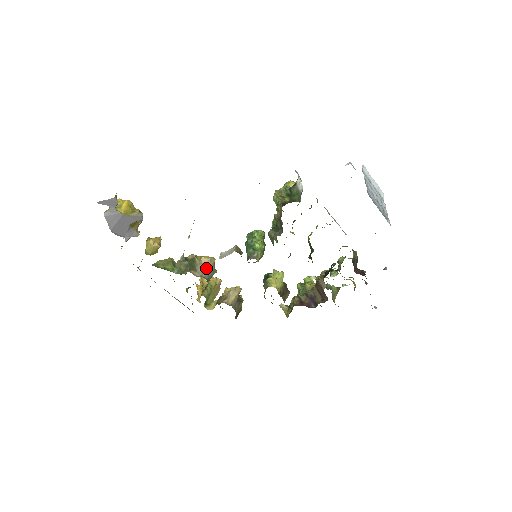
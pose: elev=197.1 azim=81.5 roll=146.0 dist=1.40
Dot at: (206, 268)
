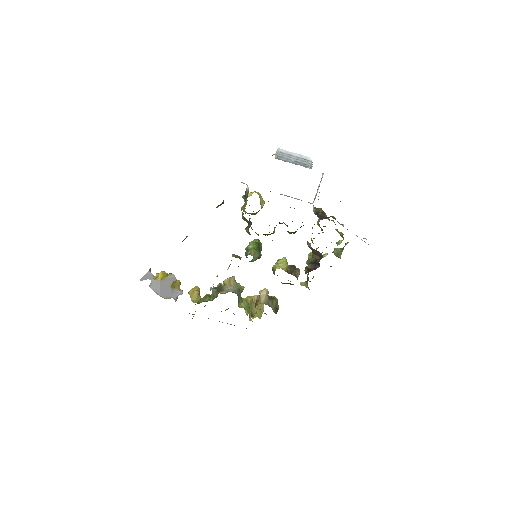
Dot at: (230, 286)
